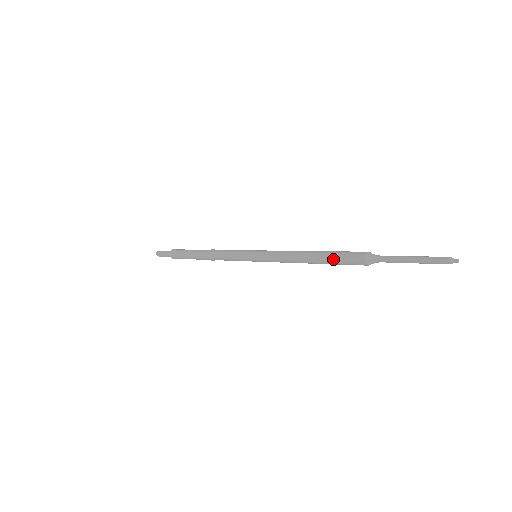
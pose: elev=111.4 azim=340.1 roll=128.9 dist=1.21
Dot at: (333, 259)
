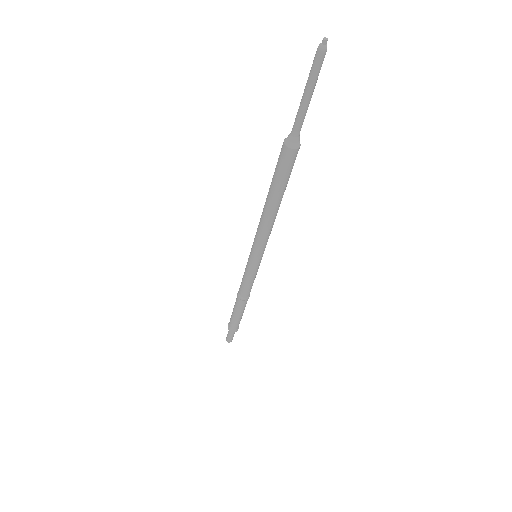
Dot at: (274, 178)
